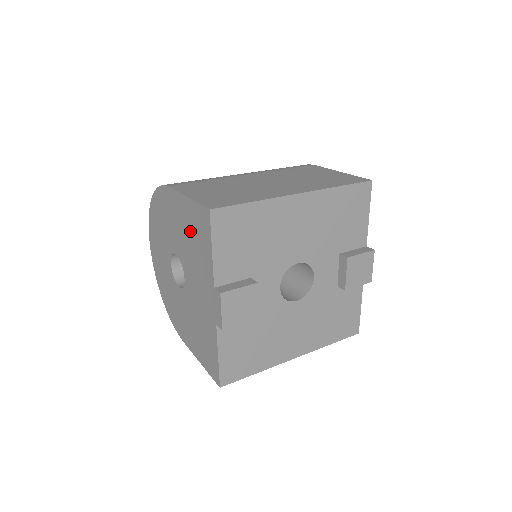
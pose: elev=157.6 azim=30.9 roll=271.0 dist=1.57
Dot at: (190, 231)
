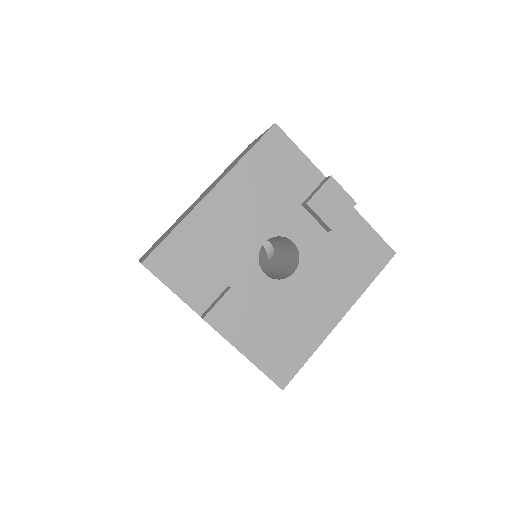
Dot at: occluded
